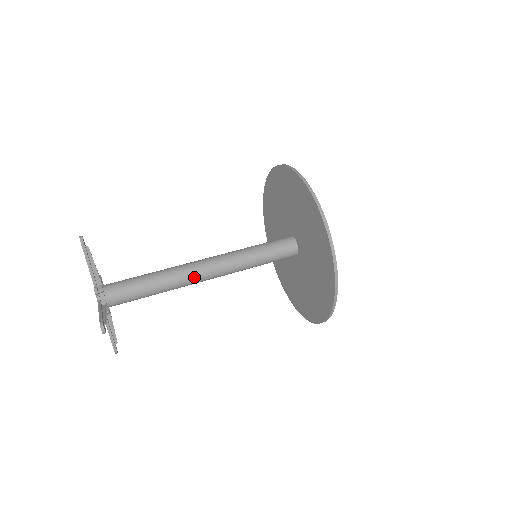
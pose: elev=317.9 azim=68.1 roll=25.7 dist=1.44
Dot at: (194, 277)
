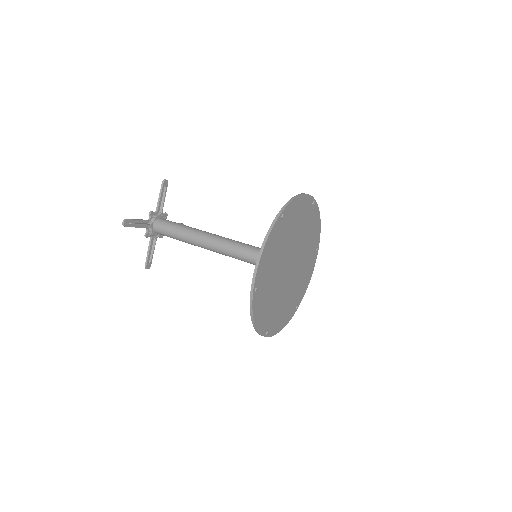
Dot at: (205, 241)
